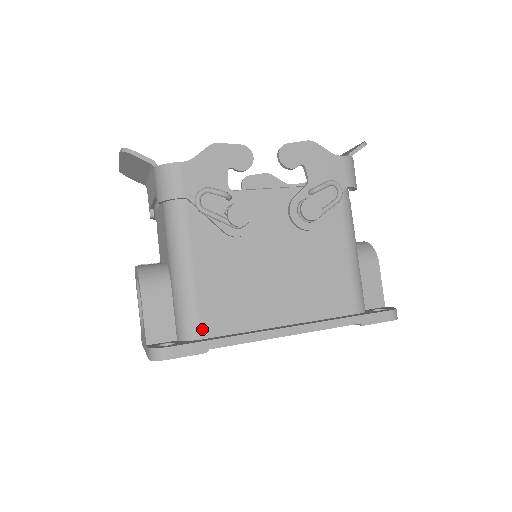
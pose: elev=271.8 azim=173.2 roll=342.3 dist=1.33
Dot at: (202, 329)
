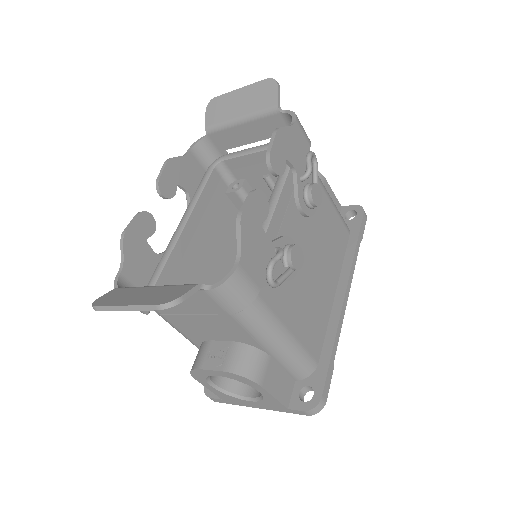
Dot at: (315, 357)
